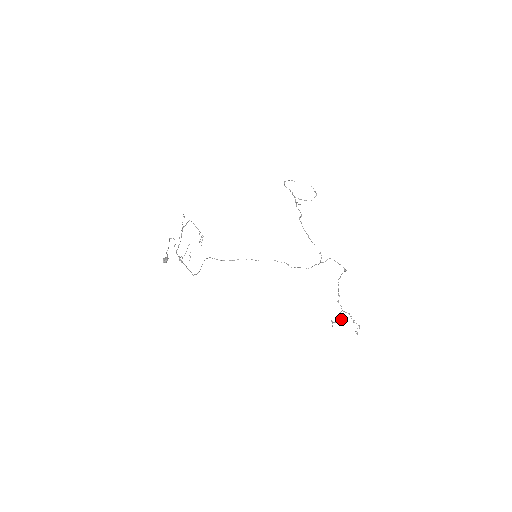
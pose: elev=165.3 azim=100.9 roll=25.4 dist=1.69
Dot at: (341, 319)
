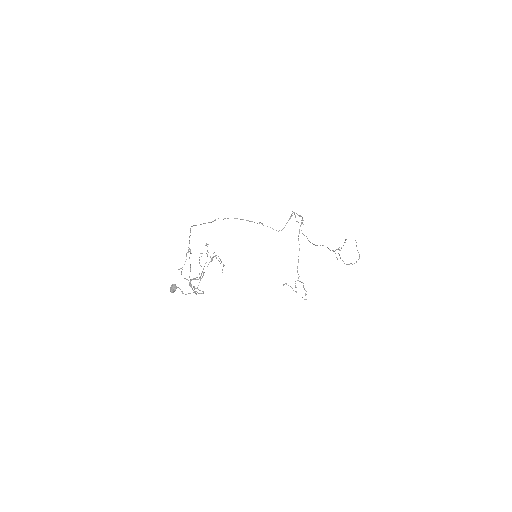
Dot at: (296, 287)
